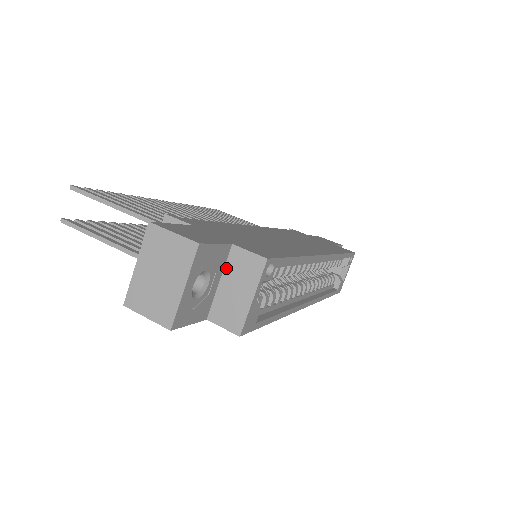
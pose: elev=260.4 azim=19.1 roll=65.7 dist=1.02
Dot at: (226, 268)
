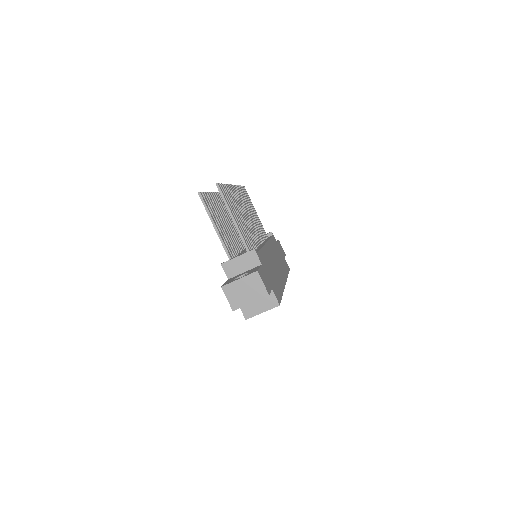
Dot at: occluded
